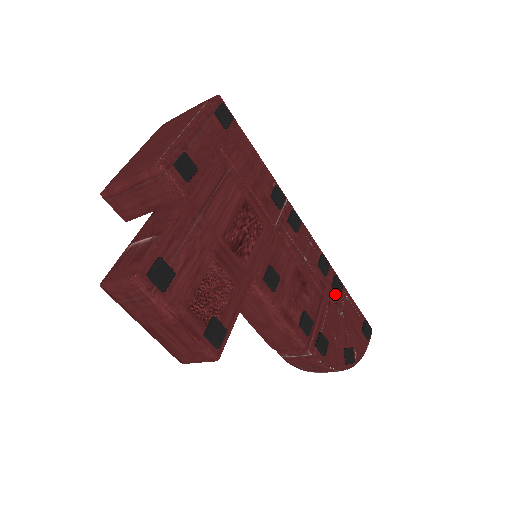
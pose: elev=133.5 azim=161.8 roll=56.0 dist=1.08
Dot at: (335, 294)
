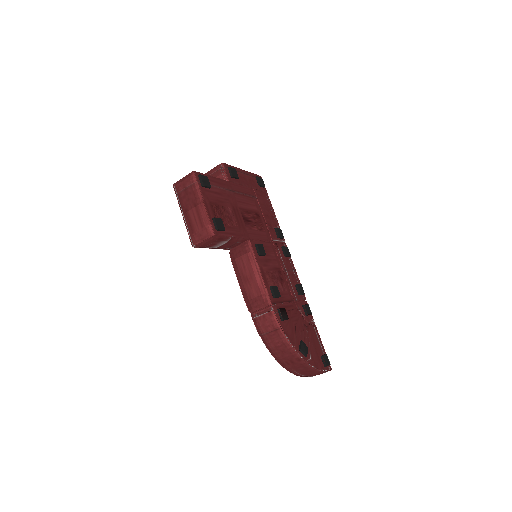
Dot at: (304, 312)
